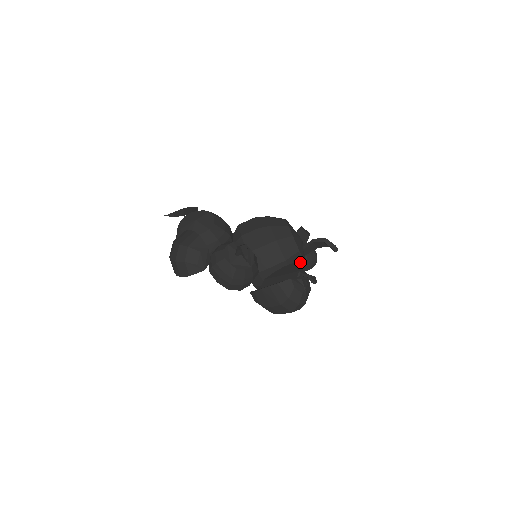
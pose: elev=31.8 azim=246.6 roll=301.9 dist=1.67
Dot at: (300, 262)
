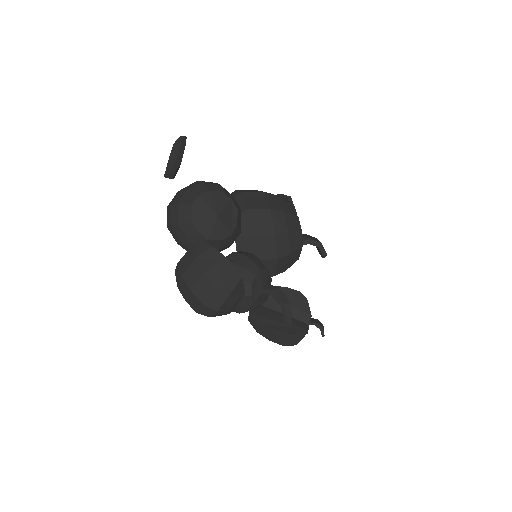
Dot at: occluded
